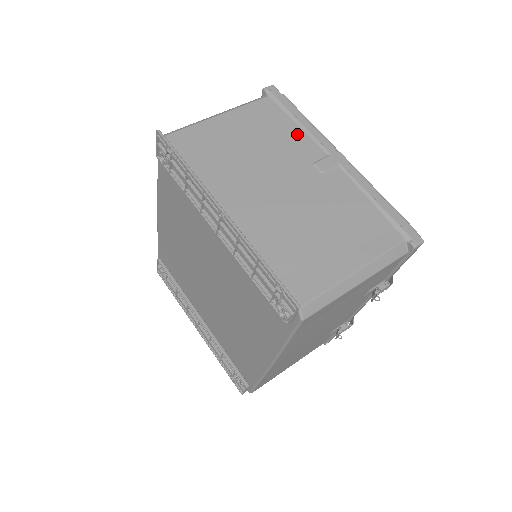
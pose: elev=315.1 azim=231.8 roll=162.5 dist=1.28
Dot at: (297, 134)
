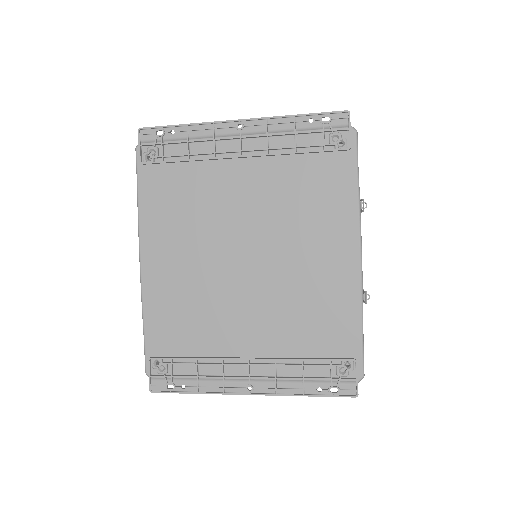
Dot at: occluded
